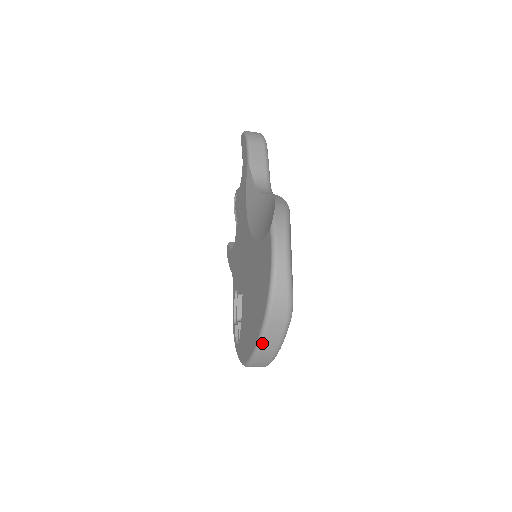
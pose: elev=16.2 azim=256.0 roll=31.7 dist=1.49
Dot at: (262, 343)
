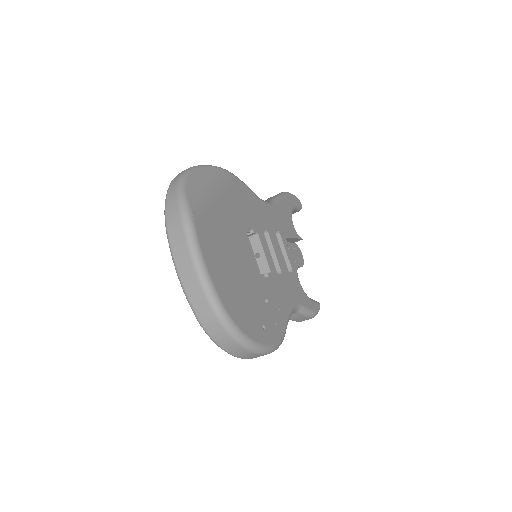
Dot at: (176, 265)
